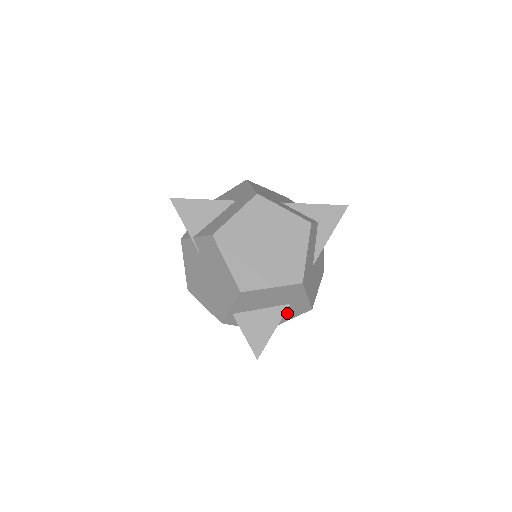
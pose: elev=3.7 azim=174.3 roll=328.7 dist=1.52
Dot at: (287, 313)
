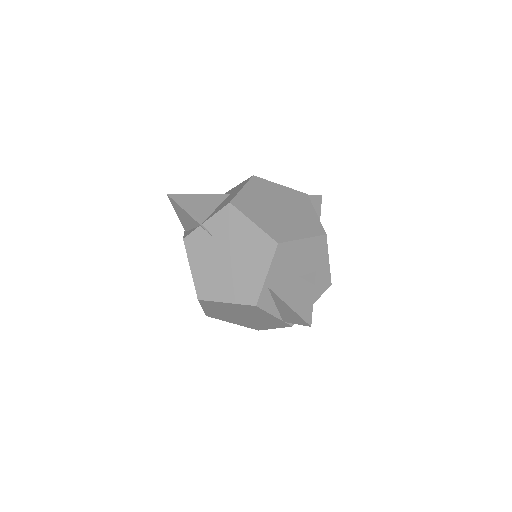
Dot at: occluded
